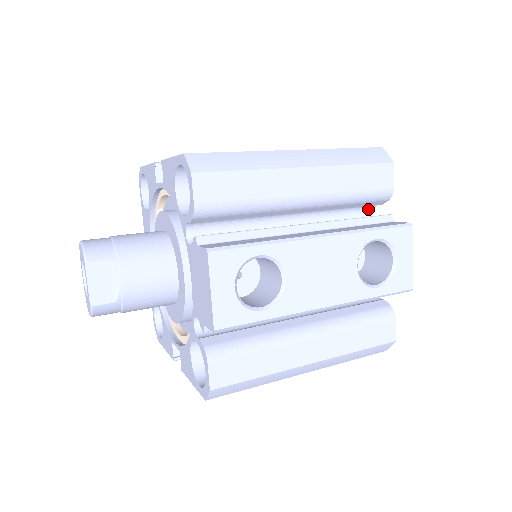
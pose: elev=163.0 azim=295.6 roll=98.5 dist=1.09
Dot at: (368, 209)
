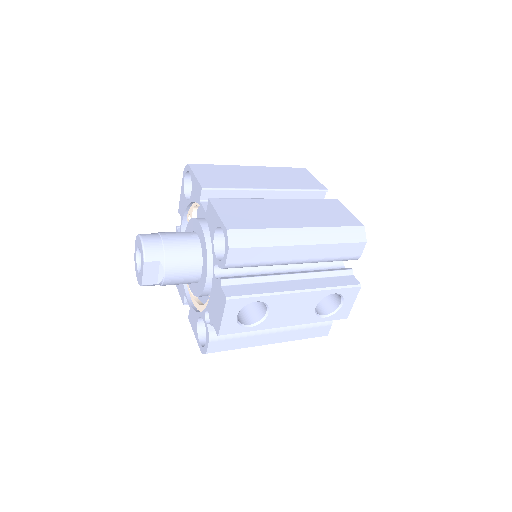
Dot at: occluded
